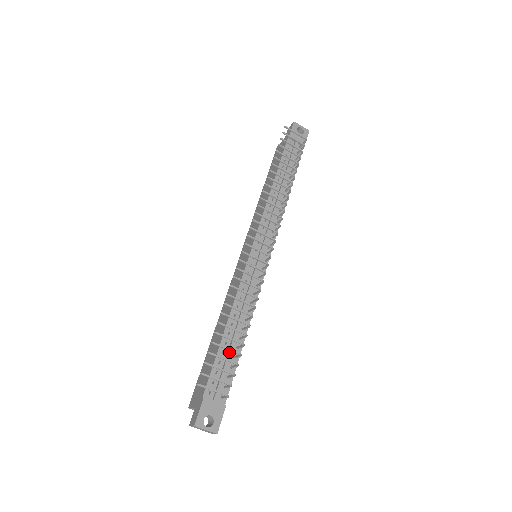
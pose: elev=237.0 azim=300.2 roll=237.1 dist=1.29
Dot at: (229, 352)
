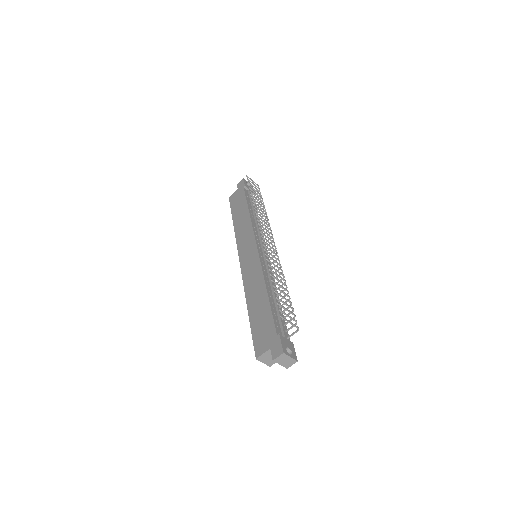
Dot at: (278, 308)
